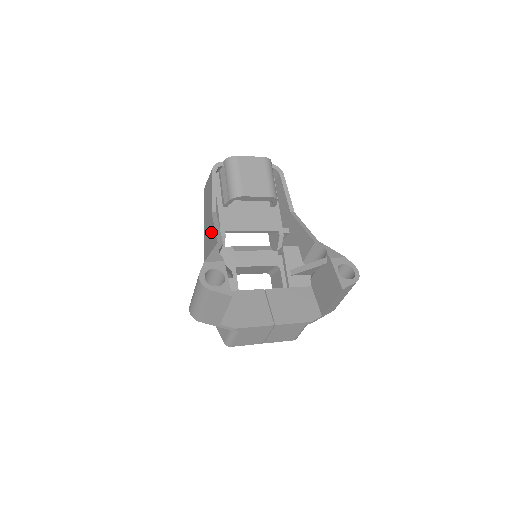
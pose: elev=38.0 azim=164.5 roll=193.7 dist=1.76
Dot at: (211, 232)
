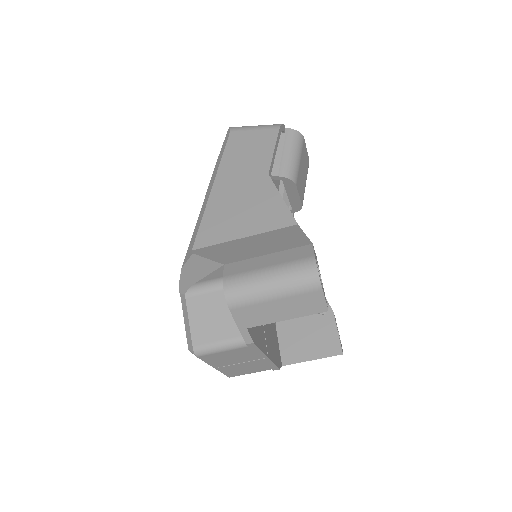
Dot at: (263, 198)
